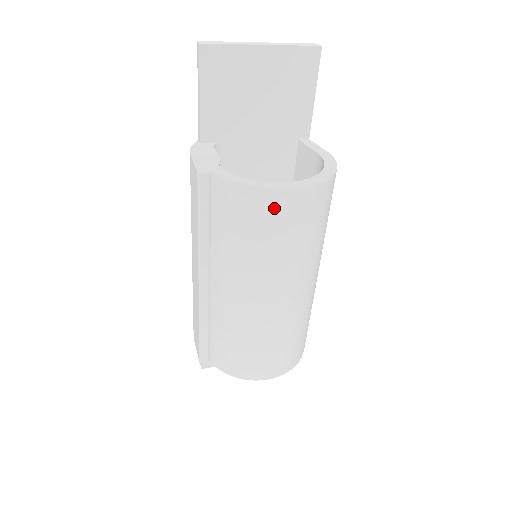
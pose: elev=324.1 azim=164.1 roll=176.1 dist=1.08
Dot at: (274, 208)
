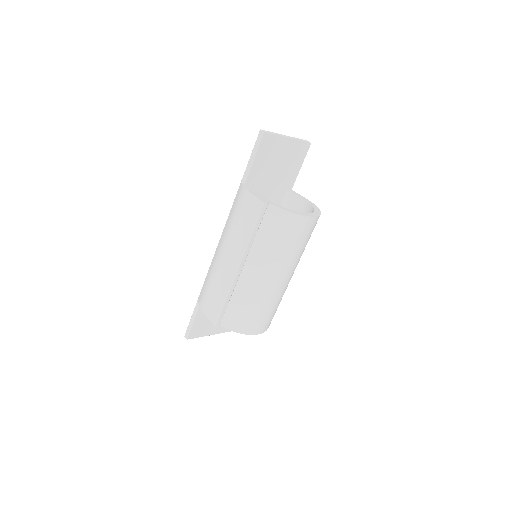
Dot at: (301, 226)
